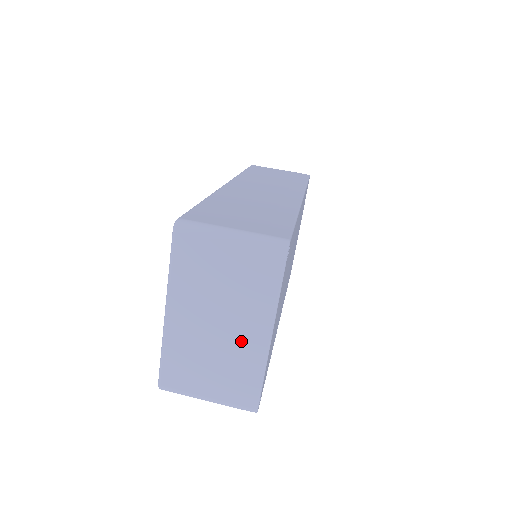
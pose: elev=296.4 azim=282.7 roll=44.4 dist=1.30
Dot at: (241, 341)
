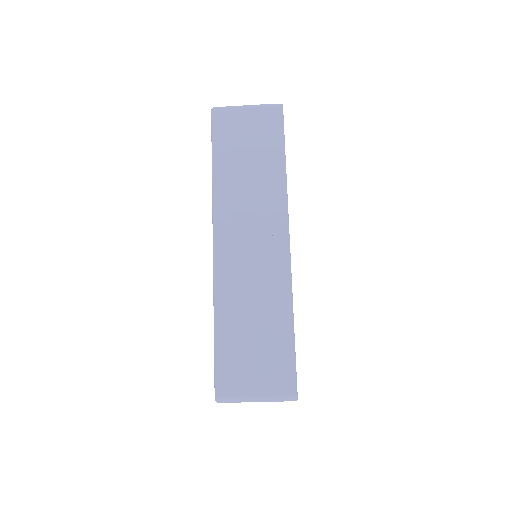
Dot at: occluded
